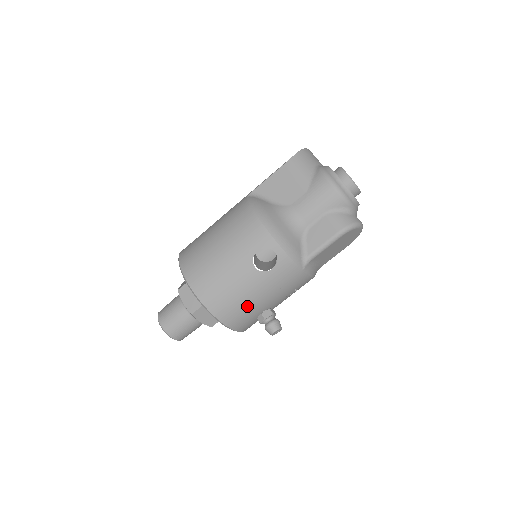
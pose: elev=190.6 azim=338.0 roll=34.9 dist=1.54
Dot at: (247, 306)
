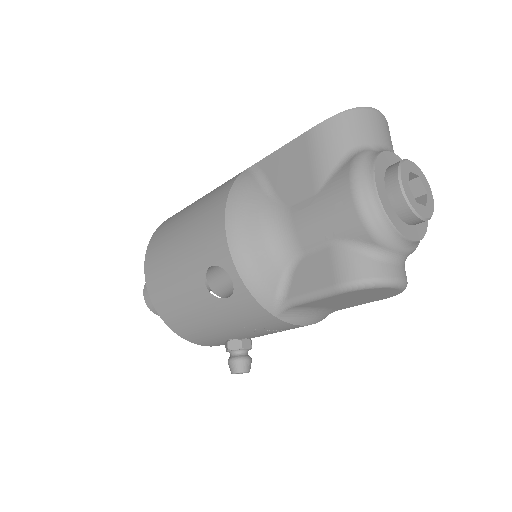
Dot at: (202, 327)
